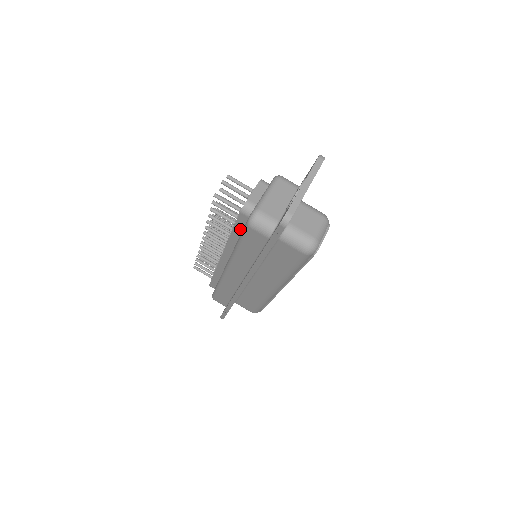
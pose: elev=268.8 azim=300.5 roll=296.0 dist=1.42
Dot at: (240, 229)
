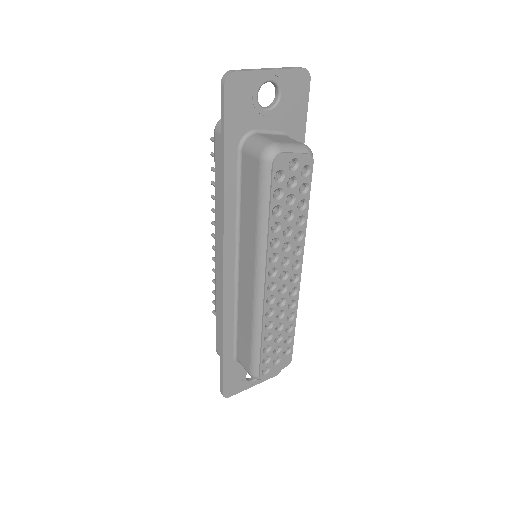
Dot at: occluded
